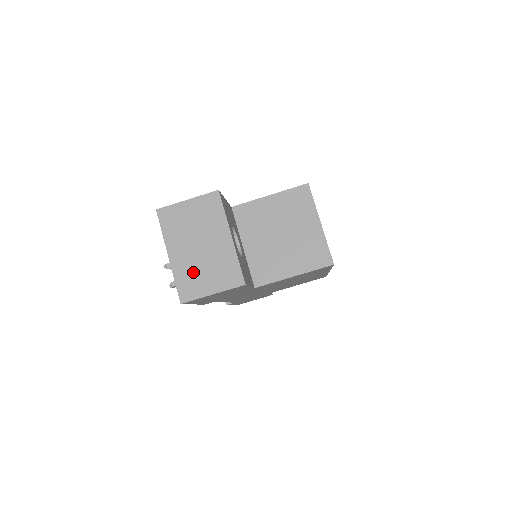
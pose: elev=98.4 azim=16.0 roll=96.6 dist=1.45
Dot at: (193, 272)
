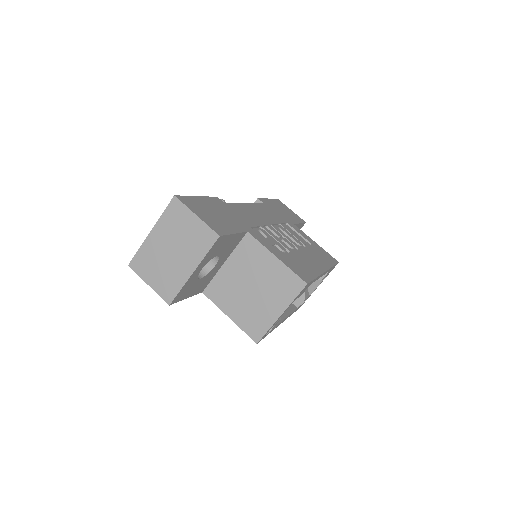
Dot at: (152, 259)
